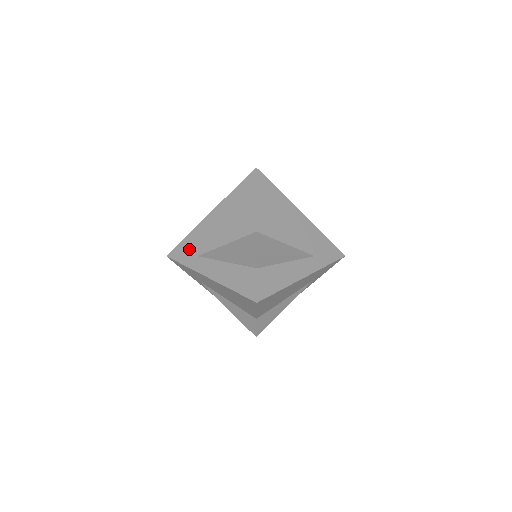
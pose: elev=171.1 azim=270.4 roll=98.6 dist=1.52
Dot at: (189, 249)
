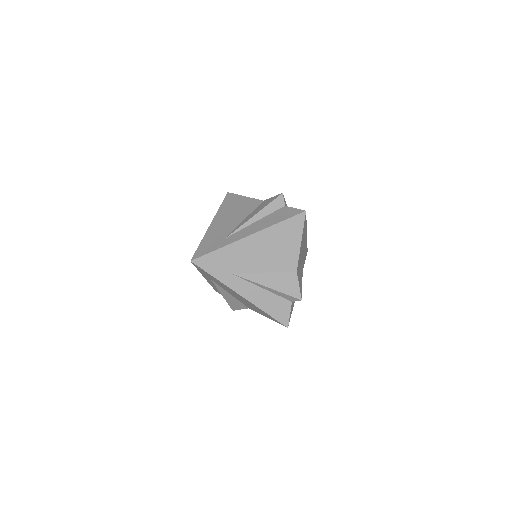
Dot at: (212, 242)
